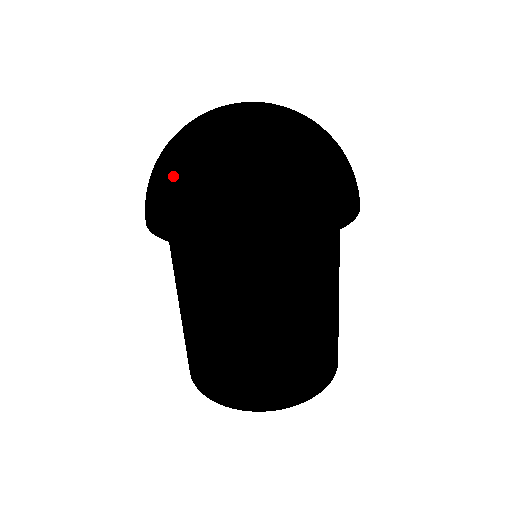
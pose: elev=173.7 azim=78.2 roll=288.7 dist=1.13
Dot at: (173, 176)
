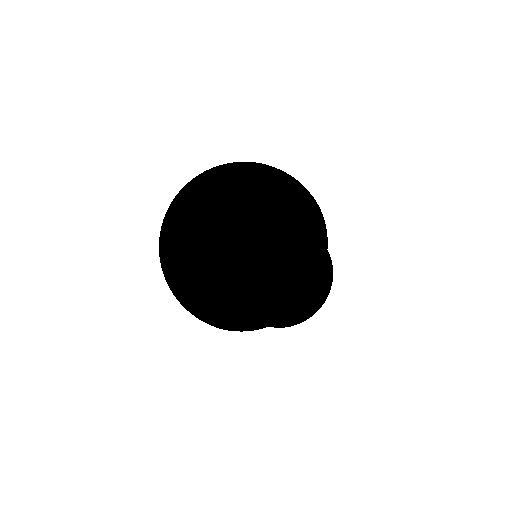
Dot at: (179, 295)
